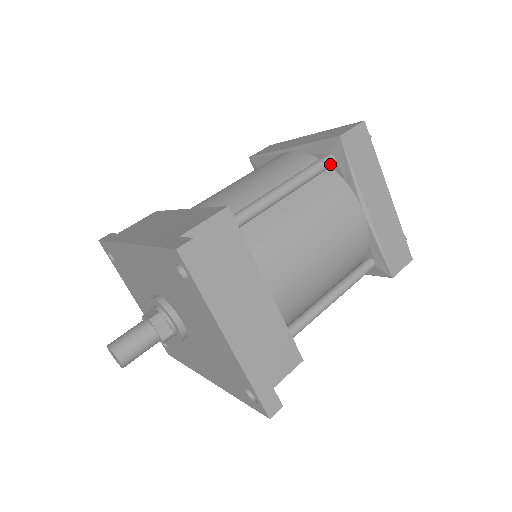
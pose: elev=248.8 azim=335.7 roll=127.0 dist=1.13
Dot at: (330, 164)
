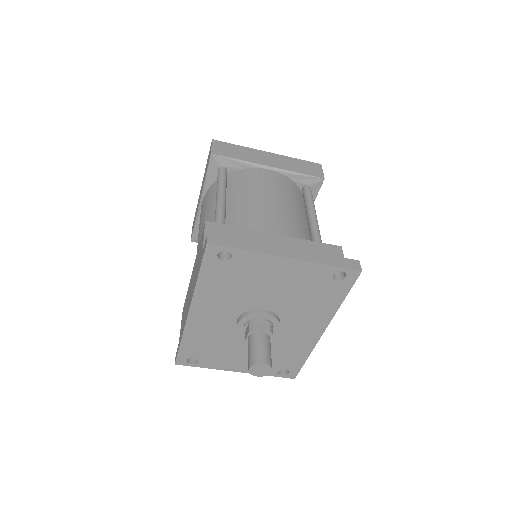
Dot at: (225, 171)
